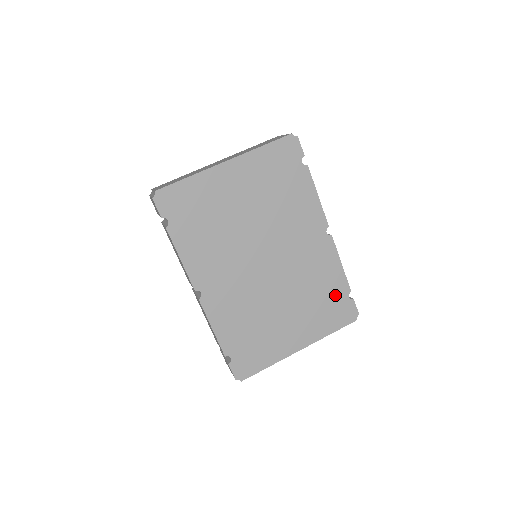
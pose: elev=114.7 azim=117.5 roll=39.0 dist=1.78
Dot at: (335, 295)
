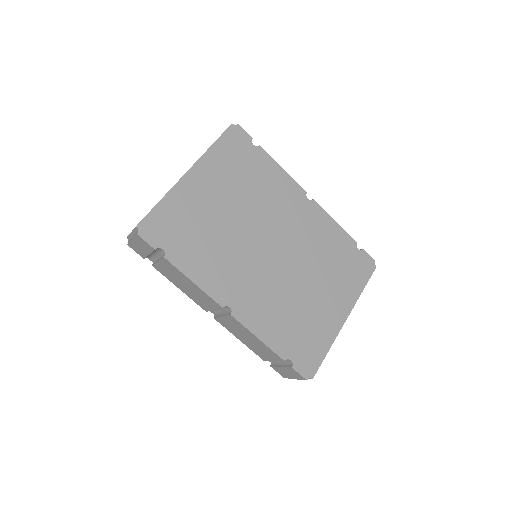
Dot at: (346, 252)
